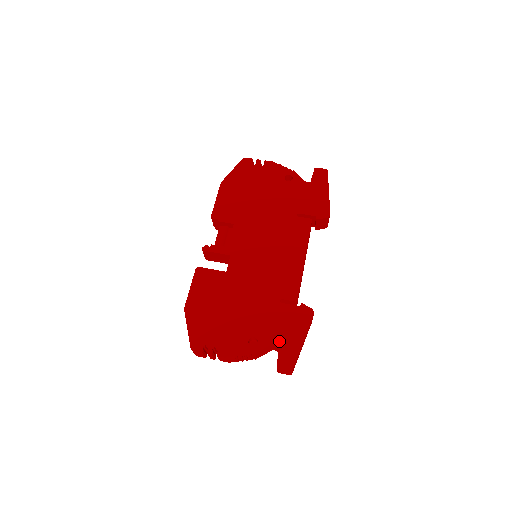
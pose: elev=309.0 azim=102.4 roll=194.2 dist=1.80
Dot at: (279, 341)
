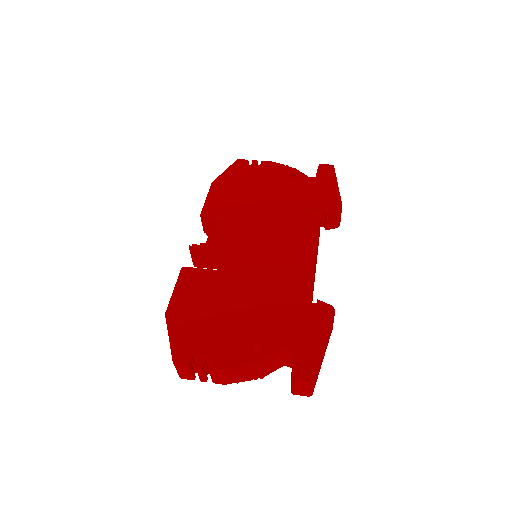
Dot at: (292, 346)
